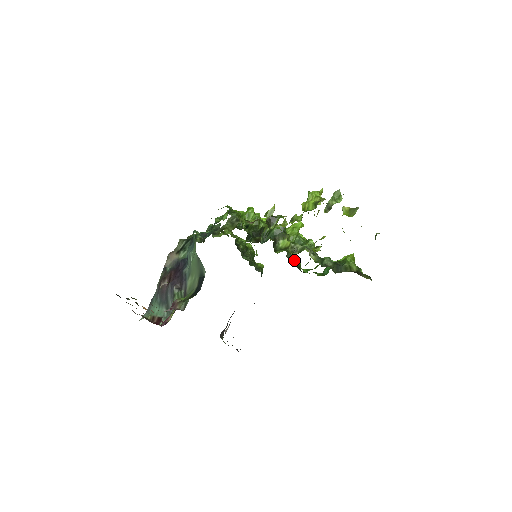
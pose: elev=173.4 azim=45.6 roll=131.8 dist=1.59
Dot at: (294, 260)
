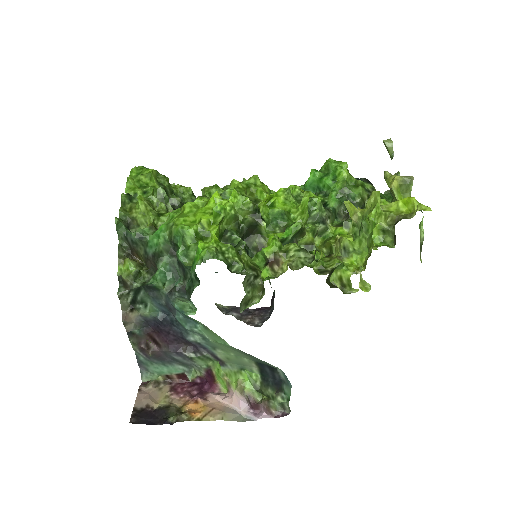
Dot at: occluded
